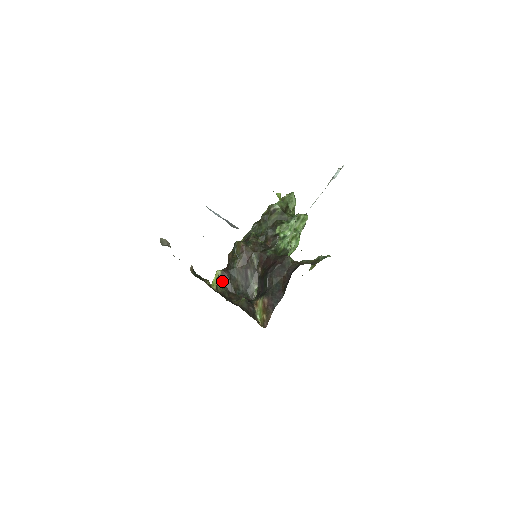
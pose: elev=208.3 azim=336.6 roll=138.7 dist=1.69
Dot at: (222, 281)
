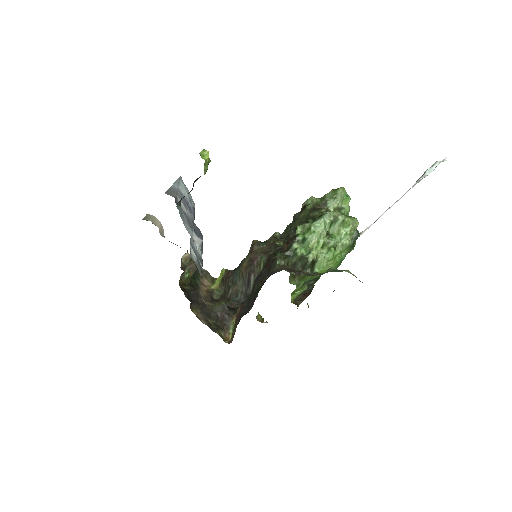
Dot at: (223, 282)
